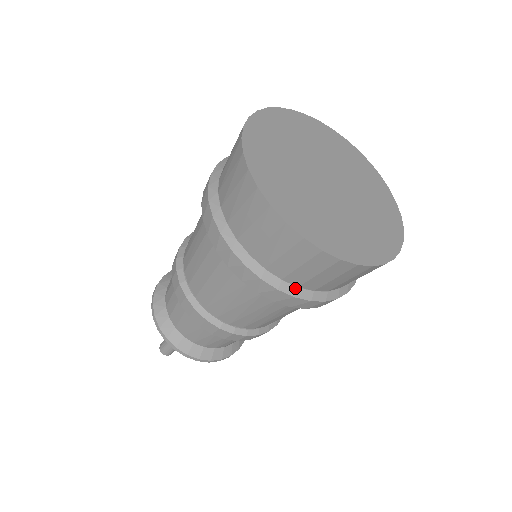
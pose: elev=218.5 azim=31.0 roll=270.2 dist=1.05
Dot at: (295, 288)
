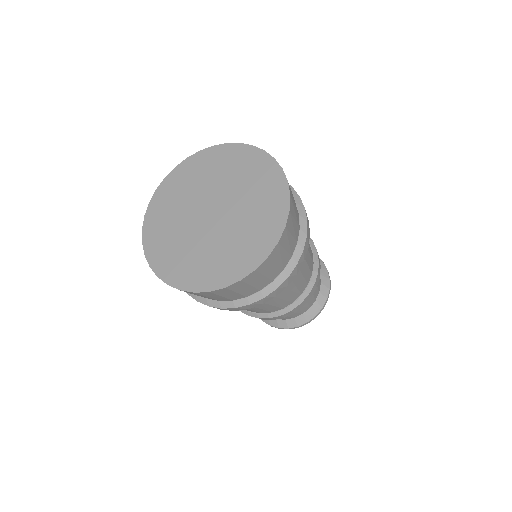
Dot at: (245, 299)
